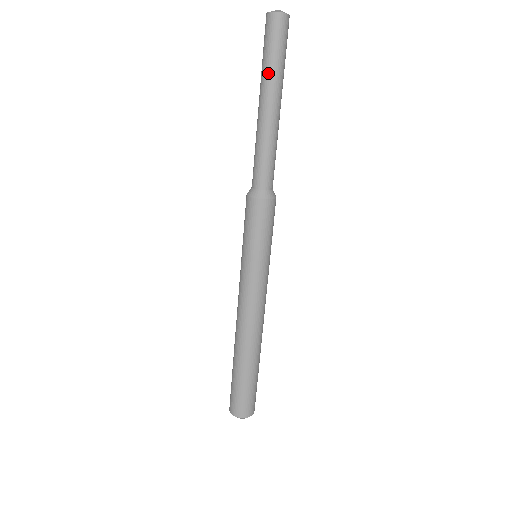
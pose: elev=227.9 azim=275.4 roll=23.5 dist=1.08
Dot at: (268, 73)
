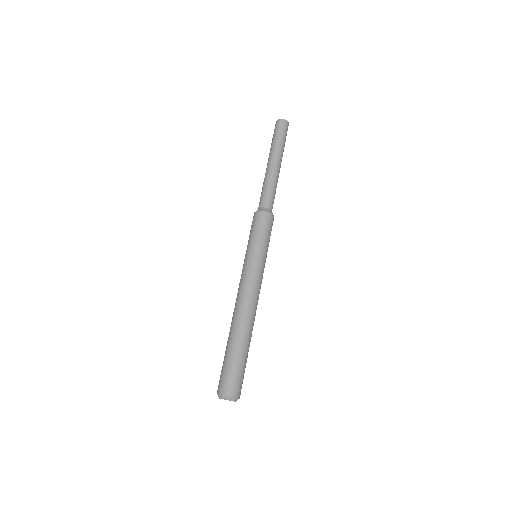
Dot at: (276, 146)
